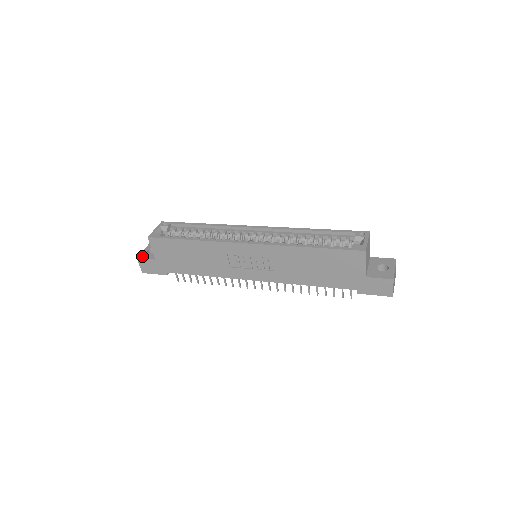
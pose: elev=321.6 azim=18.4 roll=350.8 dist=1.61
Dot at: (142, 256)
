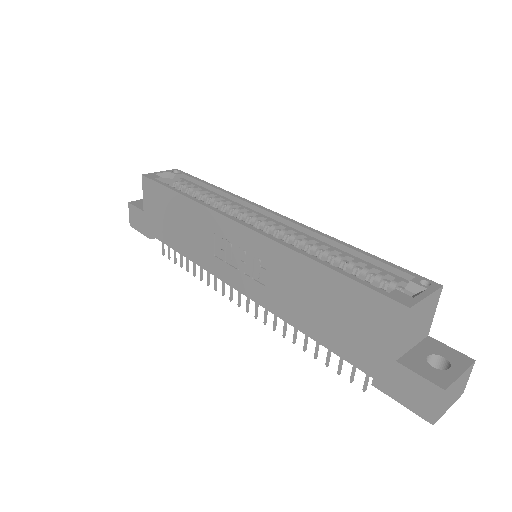
Dot at: (135, 202)
